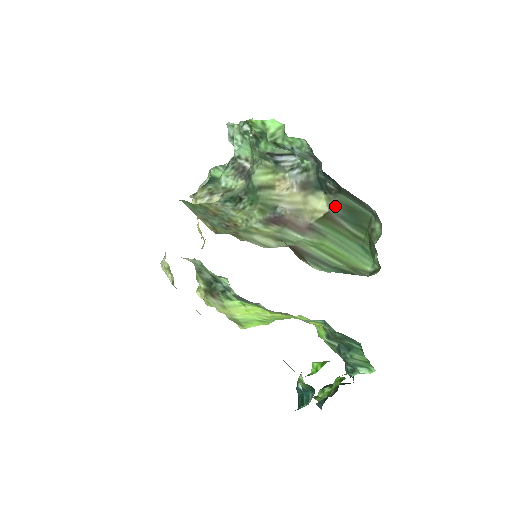
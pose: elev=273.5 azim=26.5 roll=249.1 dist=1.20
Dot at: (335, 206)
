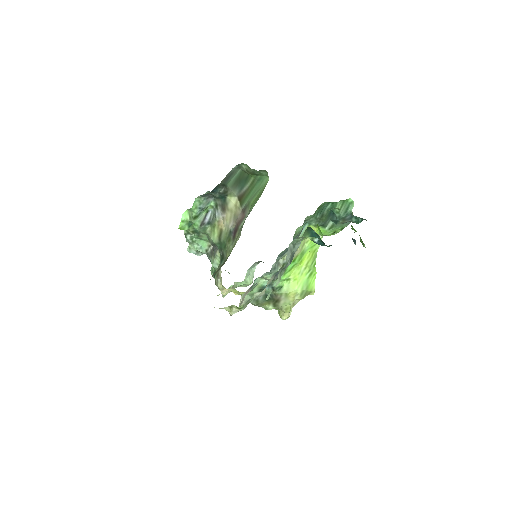
Dot at: (234, 192)
